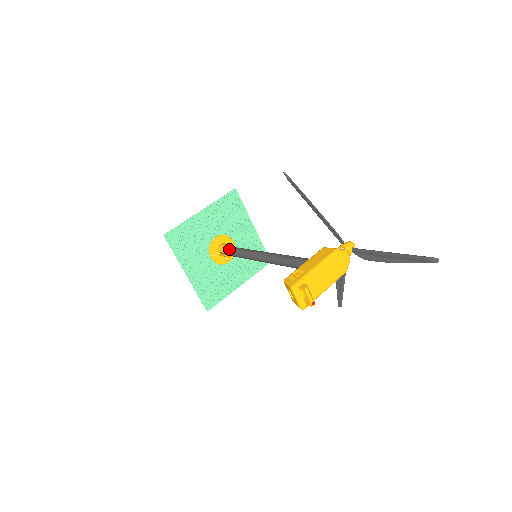
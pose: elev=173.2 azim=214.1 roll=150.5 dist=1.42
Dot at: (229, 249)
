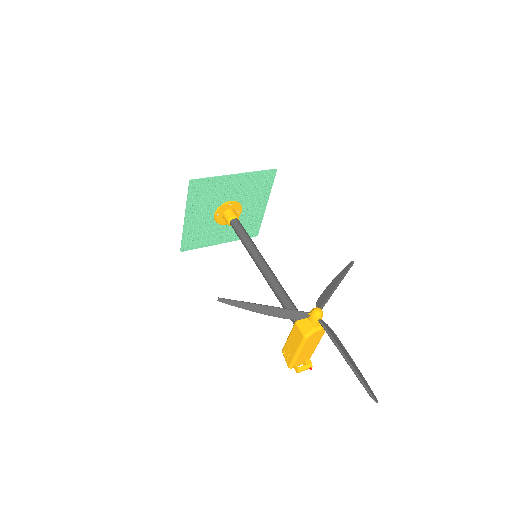
Dot at: occluded
